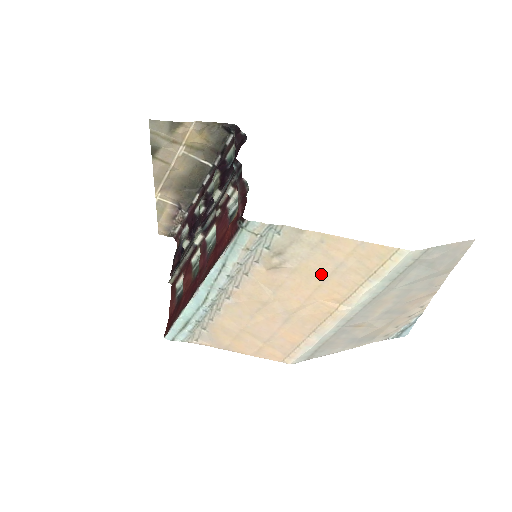
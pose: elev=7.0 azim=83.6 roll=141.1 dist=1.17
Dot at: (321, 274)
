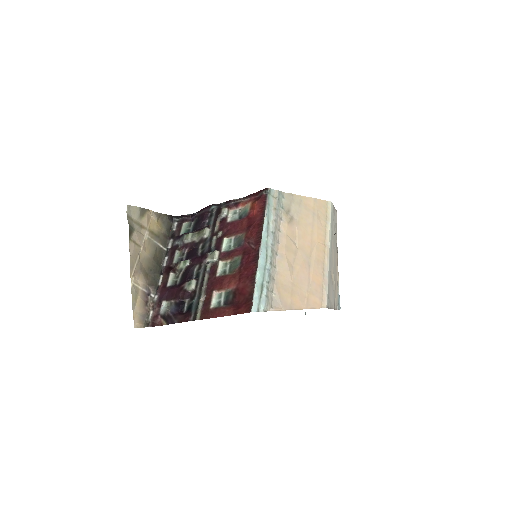
Dot at: (309, 222)
